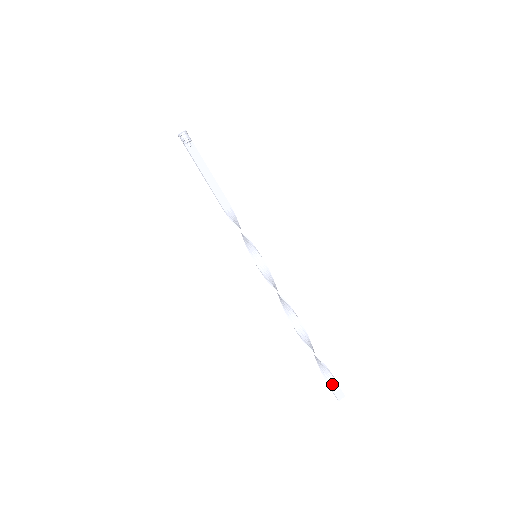
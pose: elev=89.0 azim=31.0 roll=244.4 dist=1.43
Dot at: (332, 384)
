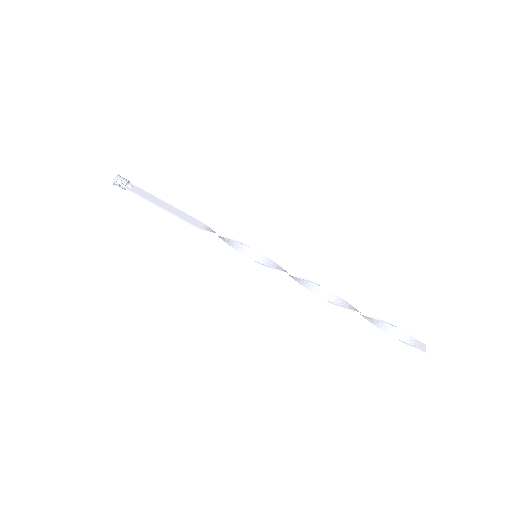
Dot at: (407, 339)
